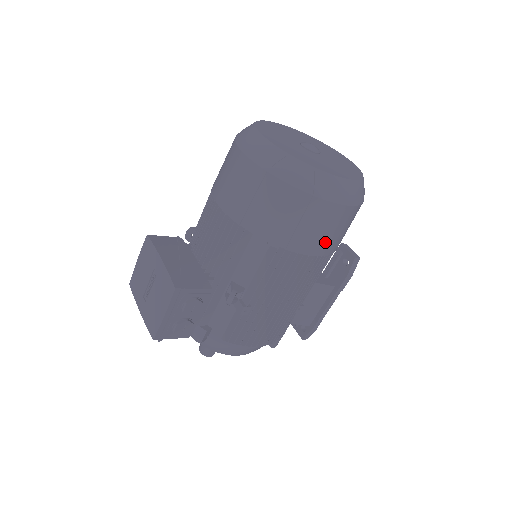
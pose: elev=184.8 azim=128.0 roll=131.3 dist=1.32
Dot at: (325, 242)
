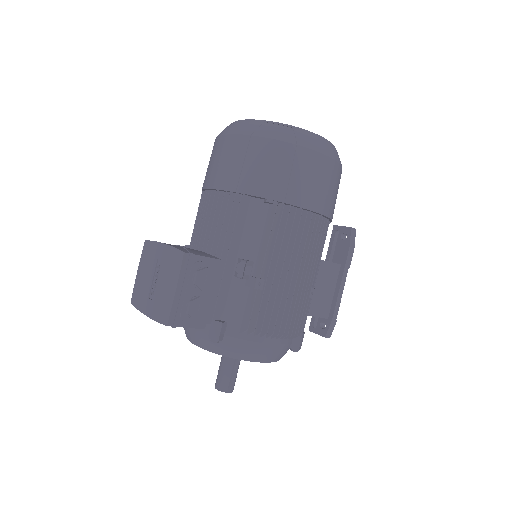
Dot at: (319, 196)
